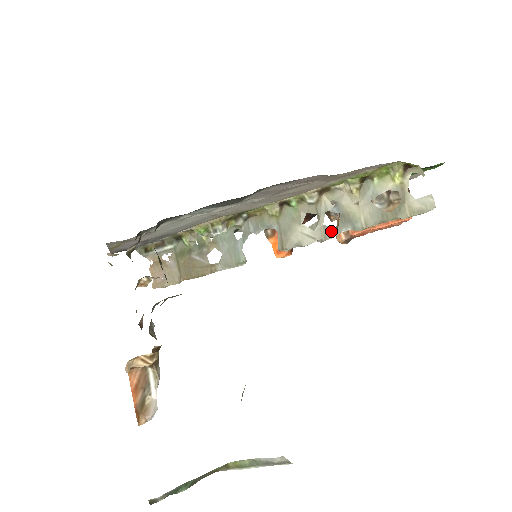
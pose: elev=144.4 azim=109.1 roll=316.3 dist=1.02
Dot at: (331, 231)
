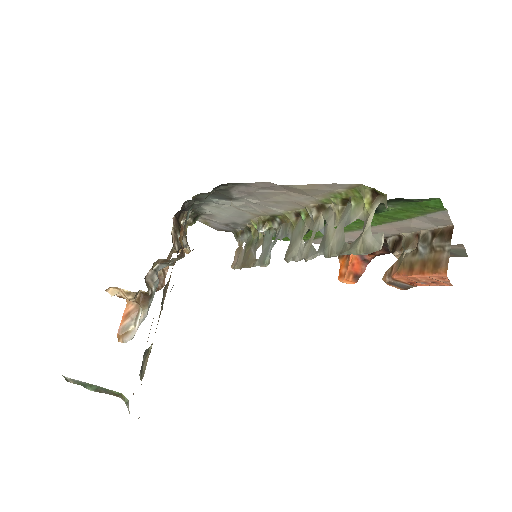
Dot at: (312, 252)
